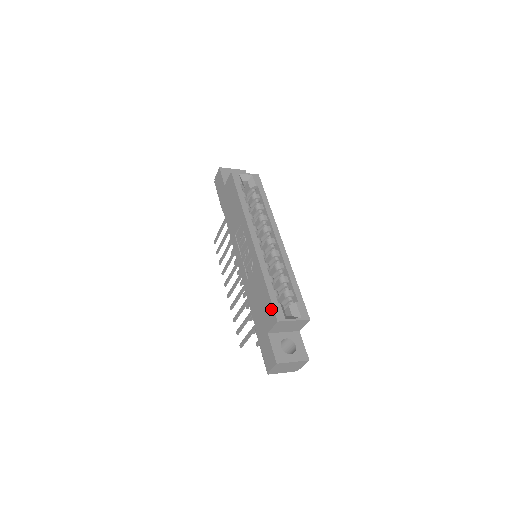
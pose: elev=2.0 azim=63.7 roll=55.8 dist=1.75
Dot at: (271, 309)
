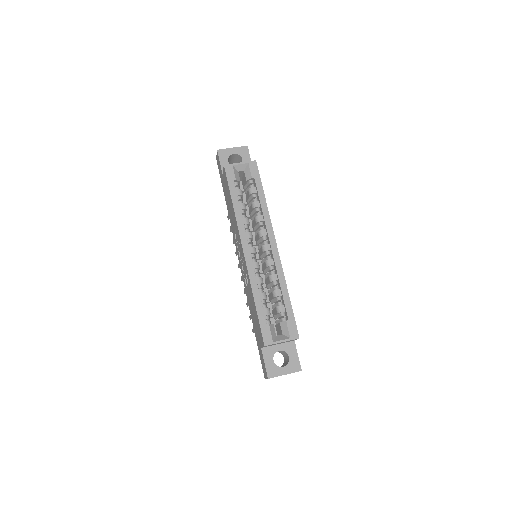
Dot at: (260, 331)
